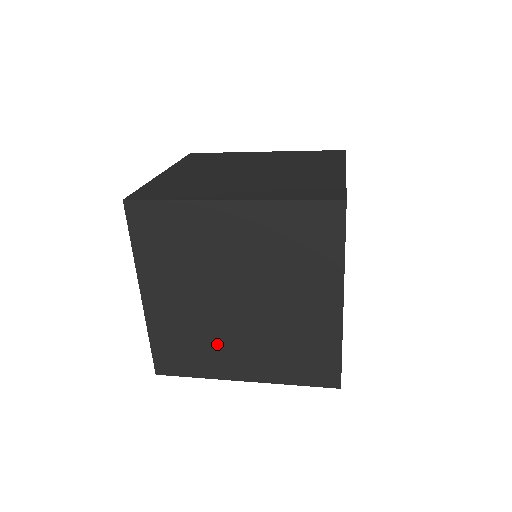
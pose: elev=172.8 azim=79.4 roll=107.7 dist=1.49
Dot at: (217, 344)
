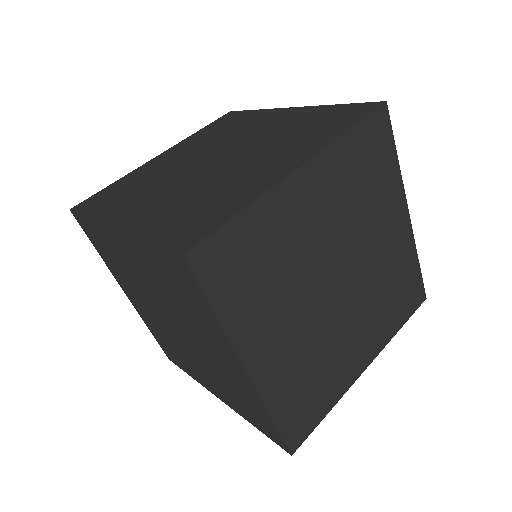
Dot at: occluded
